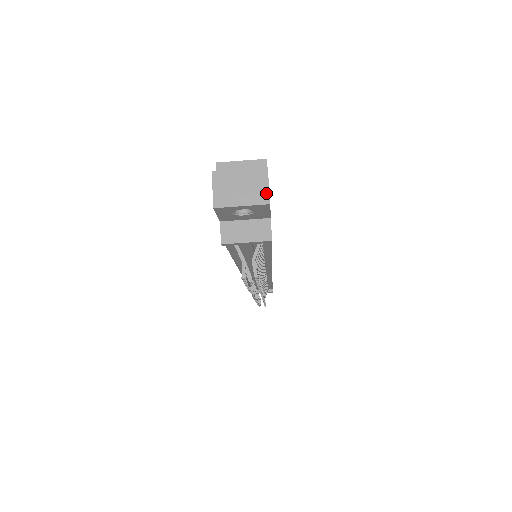
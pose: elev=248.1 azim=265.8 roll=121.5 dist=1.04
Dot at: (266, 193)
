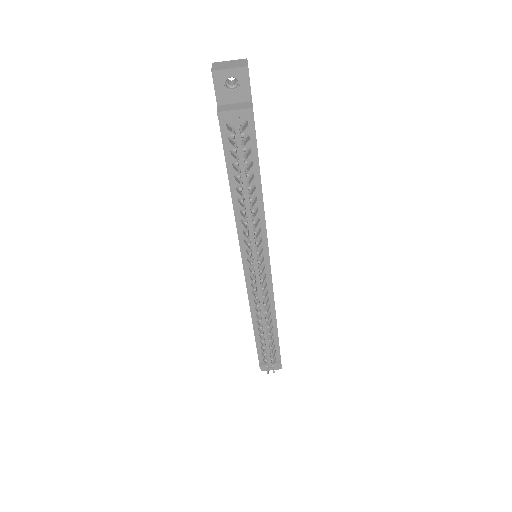
Dot at: (246, 64)
